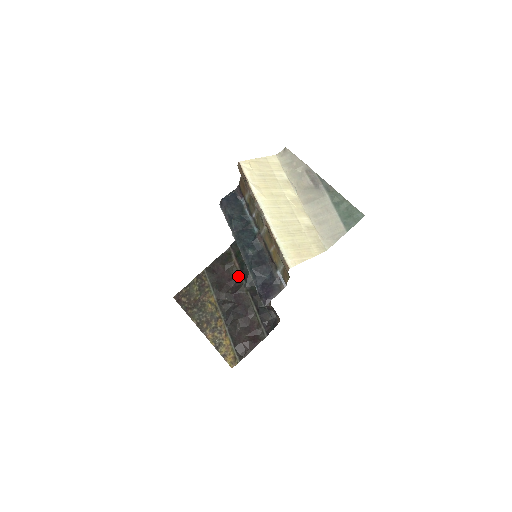
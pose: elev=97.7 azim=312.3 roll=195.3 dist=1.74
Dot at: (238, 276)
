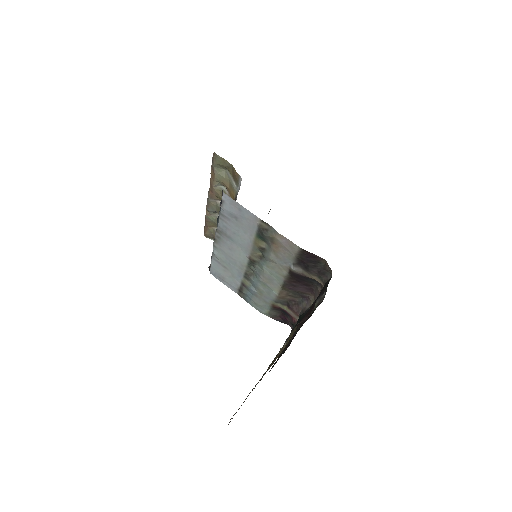
Dot at: occluded
